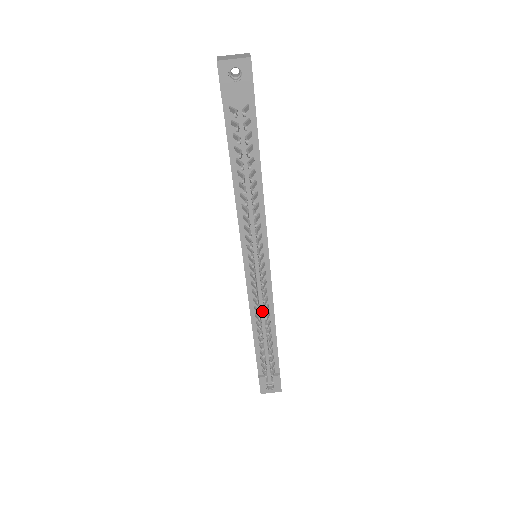
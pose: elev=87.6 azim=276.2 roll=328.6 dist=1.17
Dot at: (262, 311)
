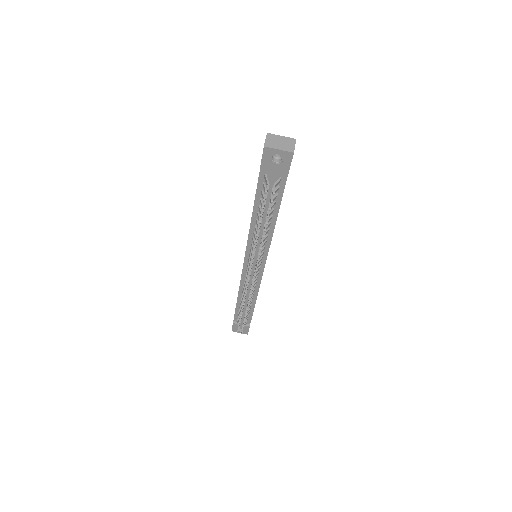
Dot at: (248, 292)
